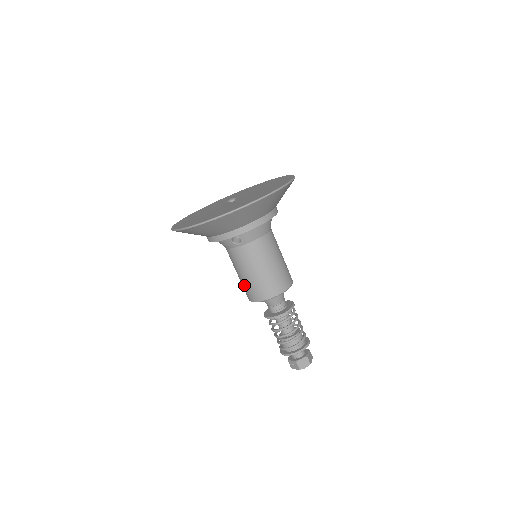
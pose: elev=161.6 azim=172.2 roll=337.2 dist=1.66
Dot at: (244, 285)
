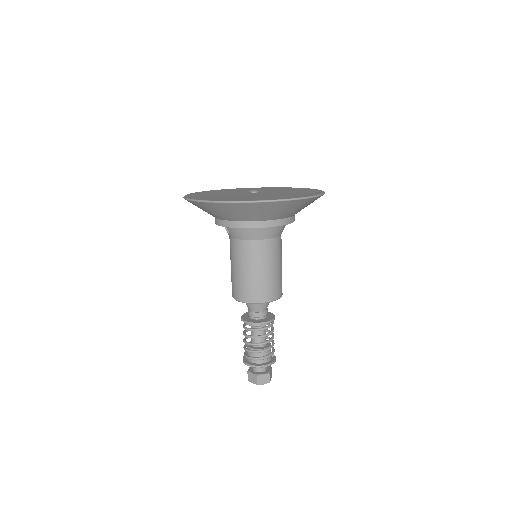
Dot at: occluded
